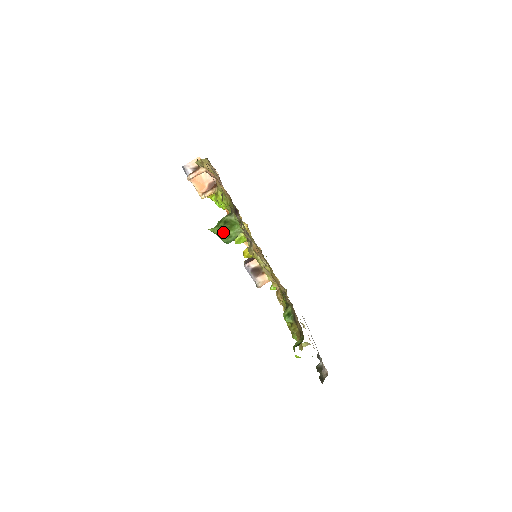
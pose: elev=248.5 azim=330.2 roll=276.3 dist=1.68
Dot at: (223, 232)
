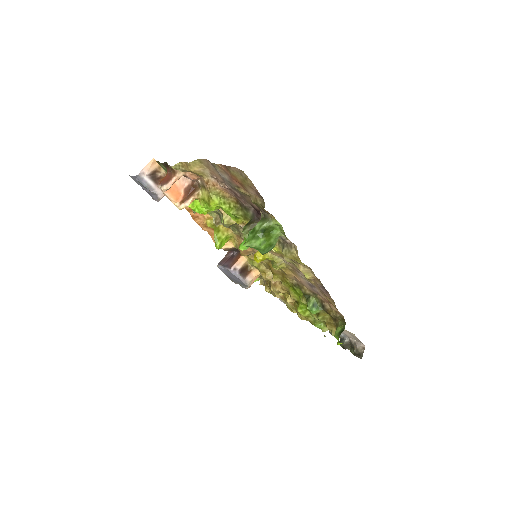
Dot at: (265, 243)
